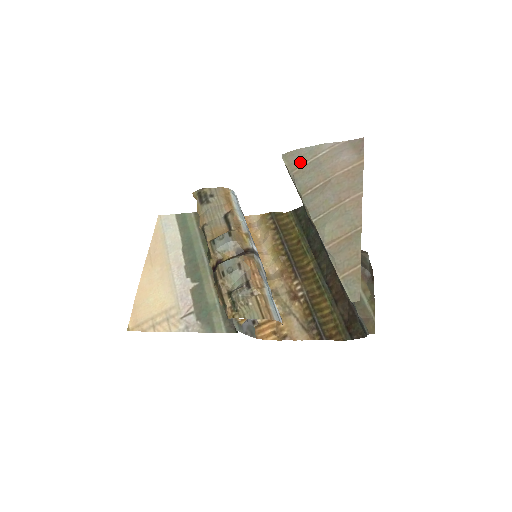
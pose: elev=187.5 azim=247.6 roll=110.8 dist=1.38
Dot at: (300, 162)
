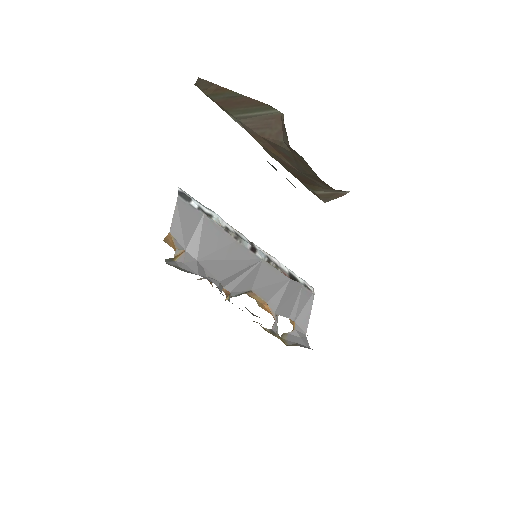
Dot at: occluded
